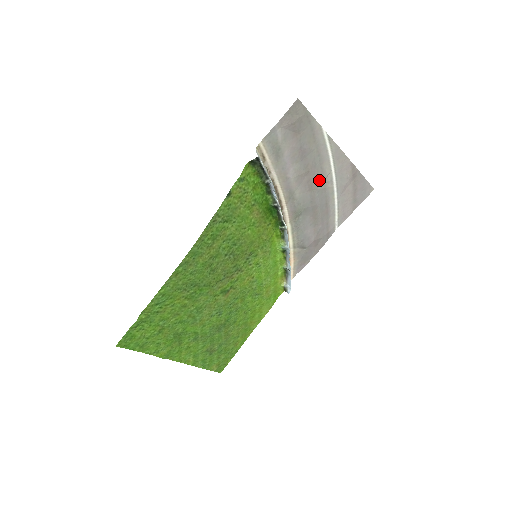
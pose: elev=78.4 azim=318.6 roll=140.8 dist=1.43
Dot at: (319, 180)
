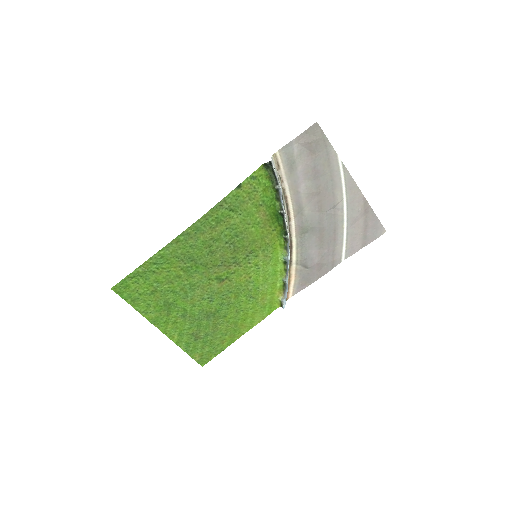
Dot at: (330, 204)
